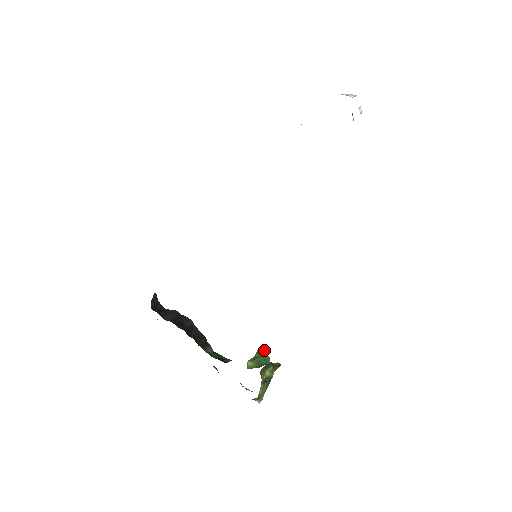
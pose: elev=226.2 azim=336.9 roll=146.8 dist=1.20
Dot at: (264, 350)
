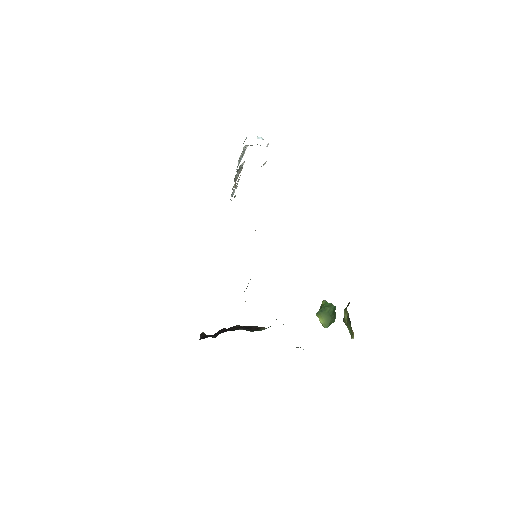
Dot at: (322, 303)
